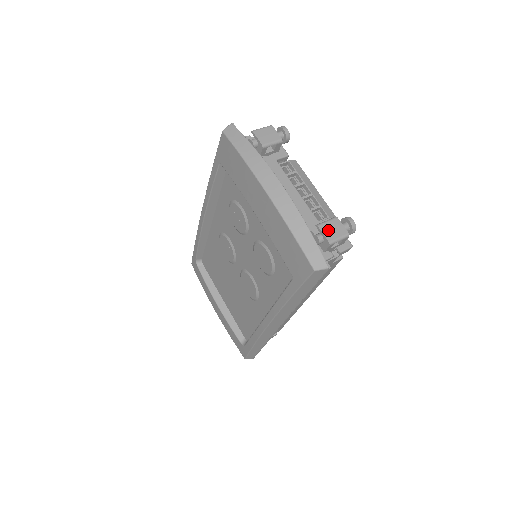
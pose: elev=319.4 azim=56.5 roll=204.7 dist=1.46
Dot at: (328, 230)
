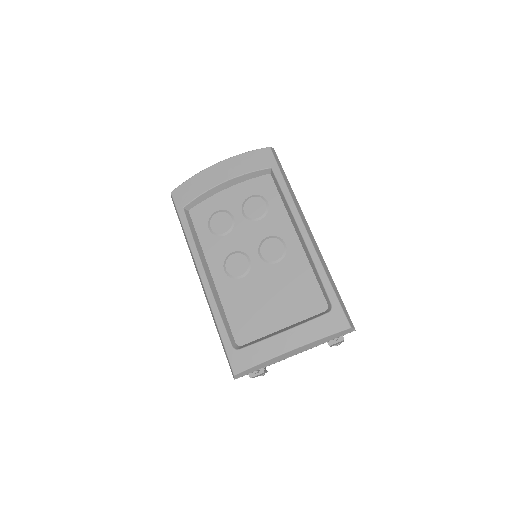
Dot at: occluded
